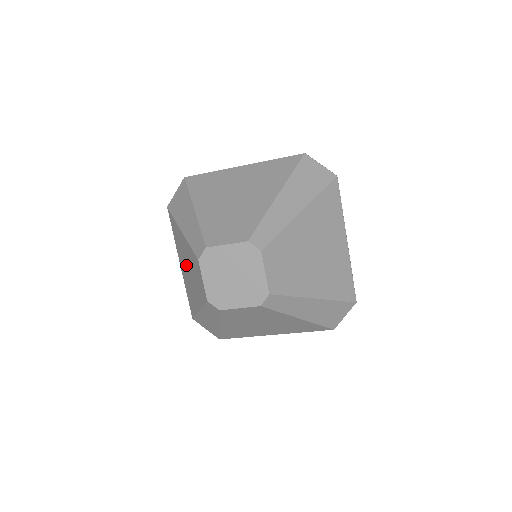
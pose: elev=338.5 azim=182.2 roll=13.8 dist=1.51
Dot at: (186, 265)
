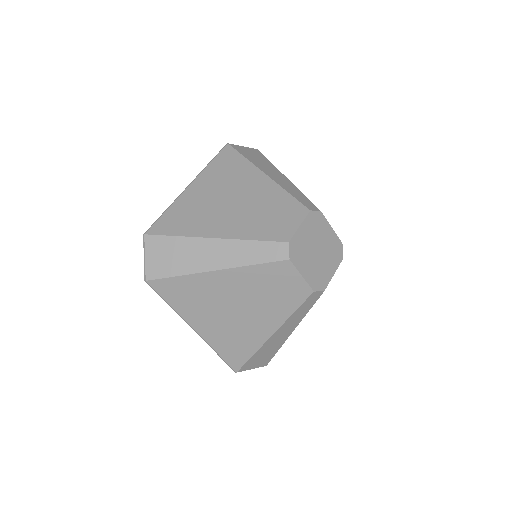
Dot at: (229, 308)
